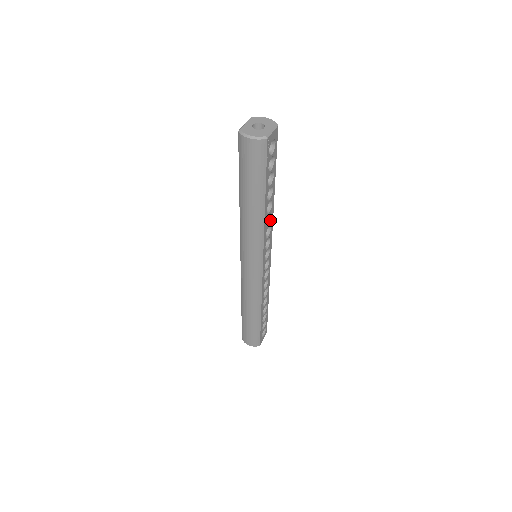
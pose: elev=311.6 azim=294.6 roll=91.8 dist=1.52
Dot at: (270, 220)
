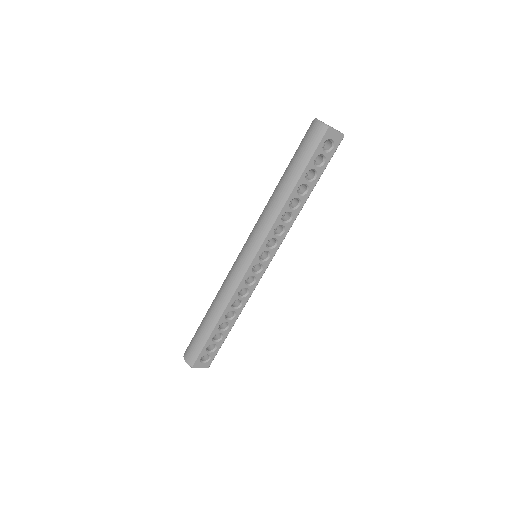
Dot at: (288, 222)
